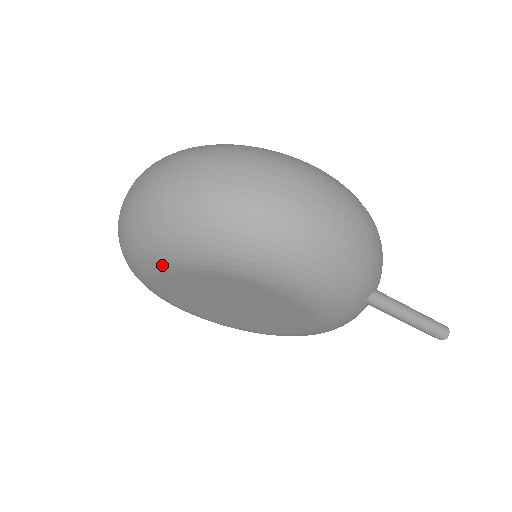
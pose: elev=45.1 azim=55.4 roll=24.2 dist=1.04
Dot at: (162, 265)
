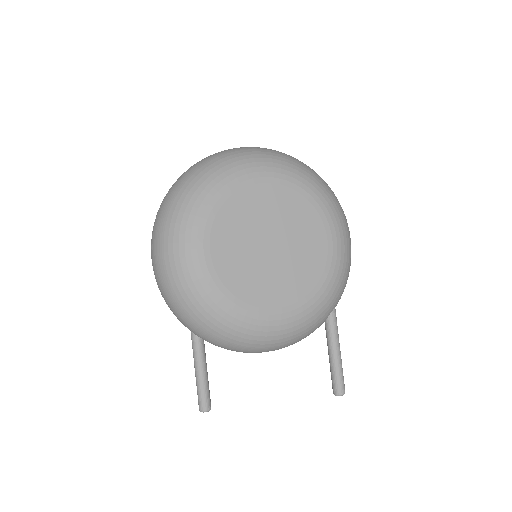
Dot at: (279, 173)
